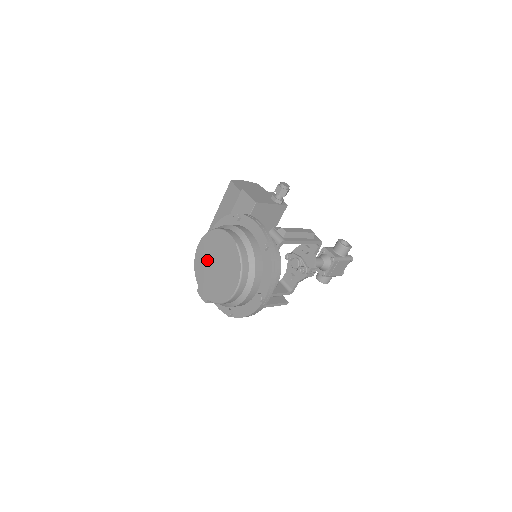
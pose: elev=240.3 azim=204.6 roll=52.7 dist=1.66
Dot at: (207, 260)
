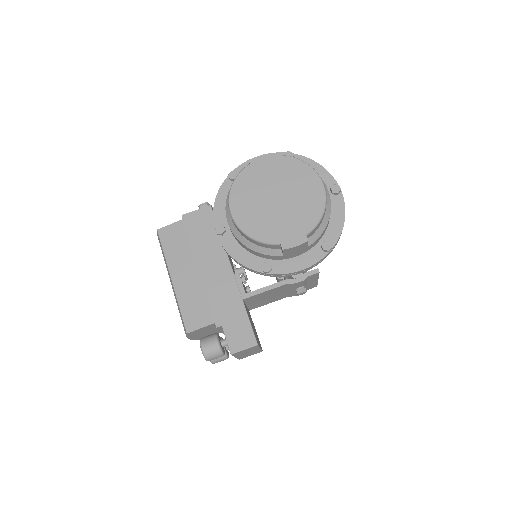
Dot at: (260, 209)
